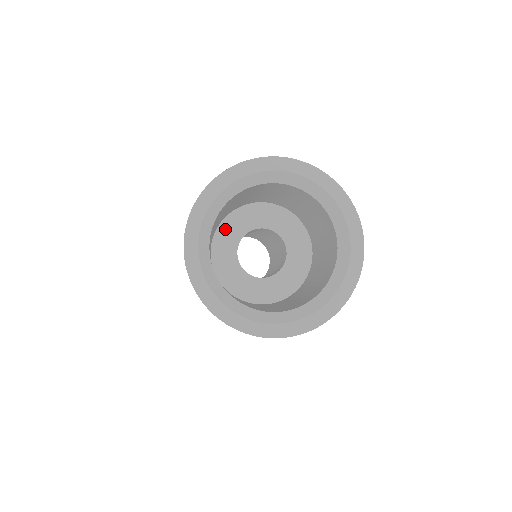
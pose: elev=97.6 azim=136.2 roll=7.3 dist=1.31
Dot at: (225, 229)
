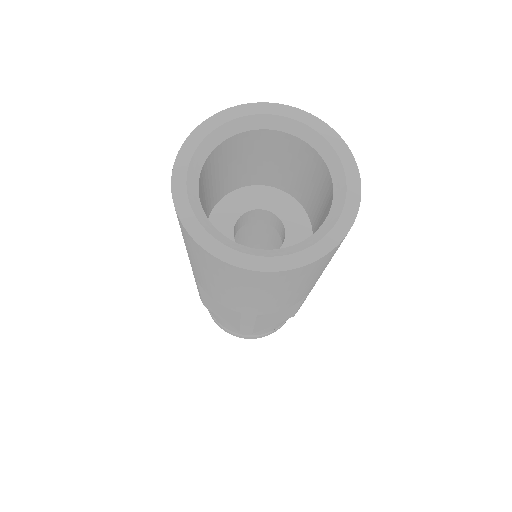
Dot at: (256, 192)
